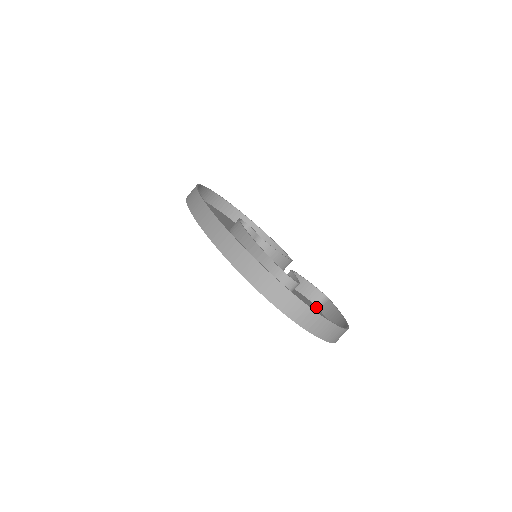
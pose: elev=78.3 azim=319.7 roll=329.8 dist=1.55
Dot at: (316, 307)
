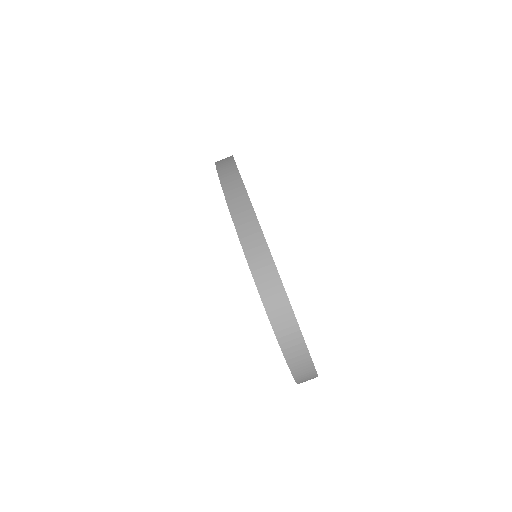
Dot at: occluded
